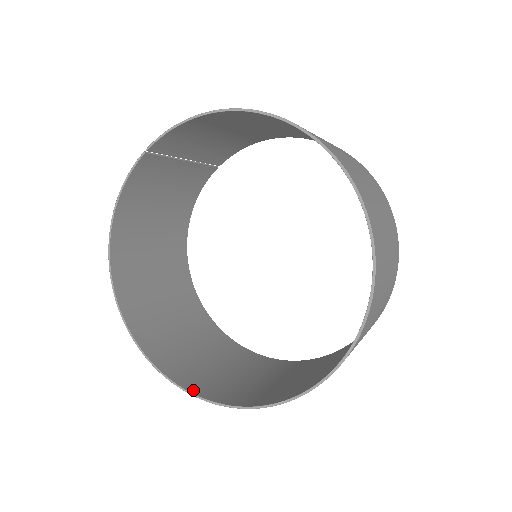
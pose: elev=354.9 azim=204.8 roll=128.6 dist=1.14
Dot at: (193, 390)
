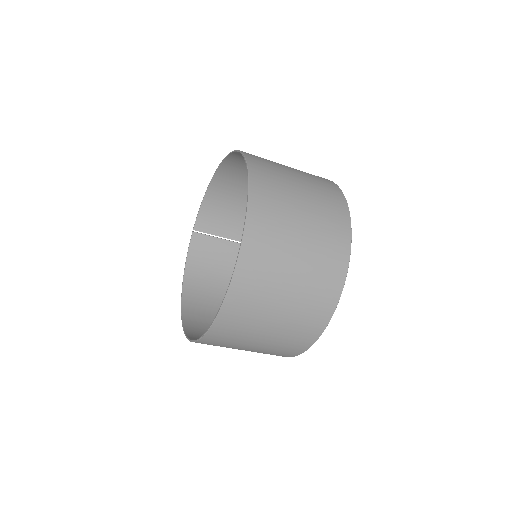
Dot at: (203, 338)
